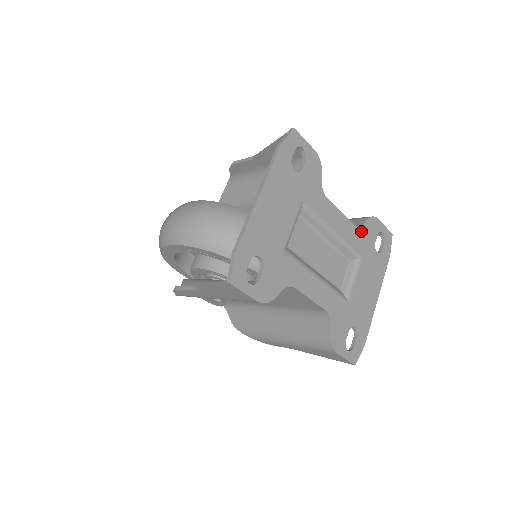
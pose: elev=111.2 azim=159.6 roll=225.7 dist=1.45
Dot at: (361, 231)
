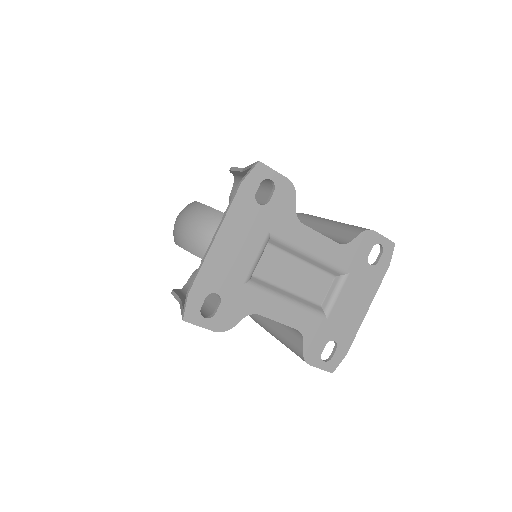
Dot at: (349, 248)
